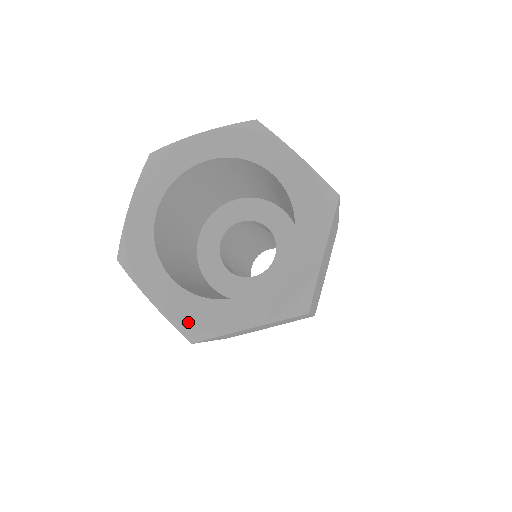
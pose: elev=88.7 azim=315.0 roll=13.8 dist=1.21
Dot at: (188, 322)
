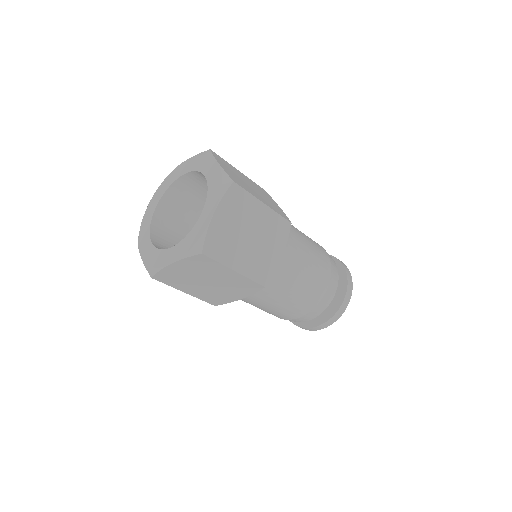
Dot at: (150, 264)
